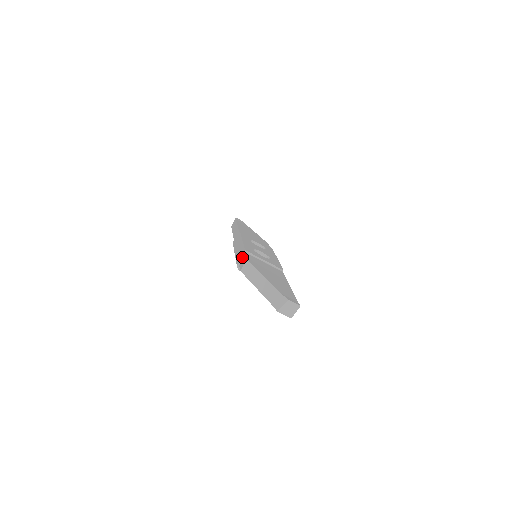
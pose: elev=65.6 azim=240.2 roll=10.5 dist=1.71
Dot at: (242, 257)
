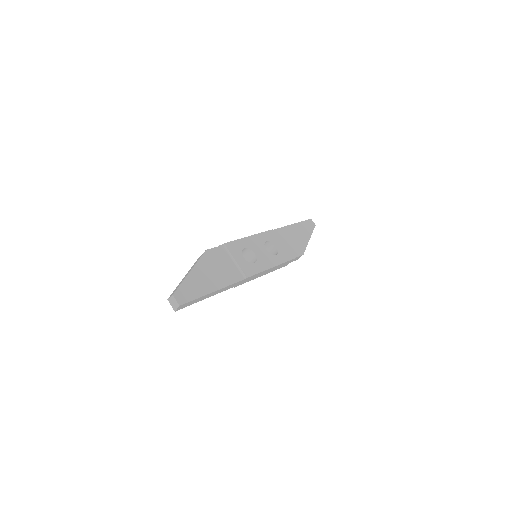
Dot at: occluded
